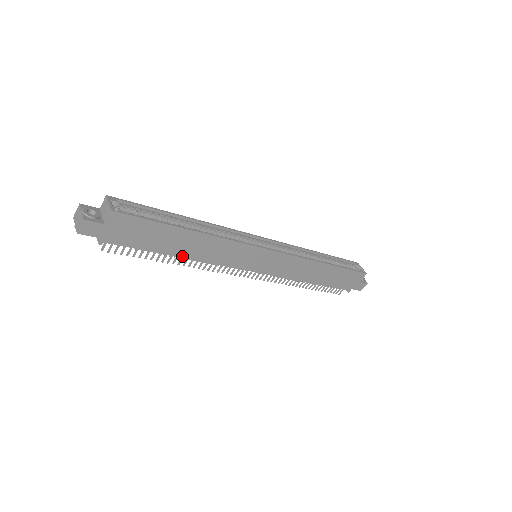
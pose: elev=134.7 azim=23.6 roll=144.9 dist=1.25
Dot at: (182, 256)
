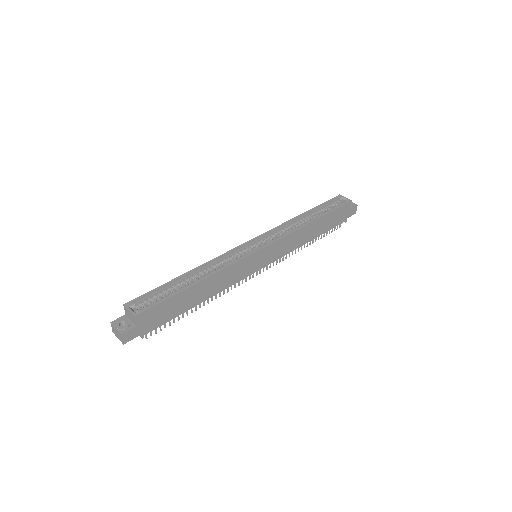
Dot at: (203, 301)
